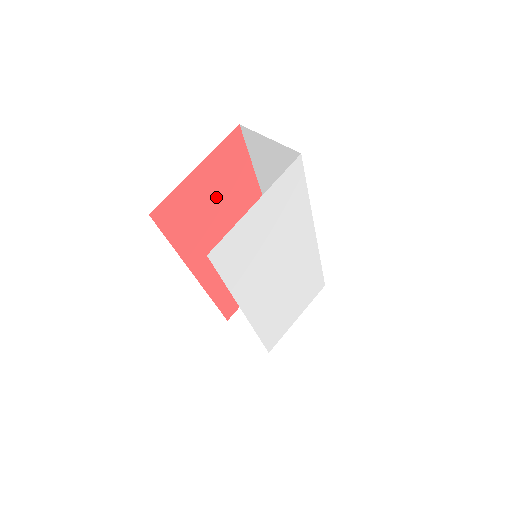
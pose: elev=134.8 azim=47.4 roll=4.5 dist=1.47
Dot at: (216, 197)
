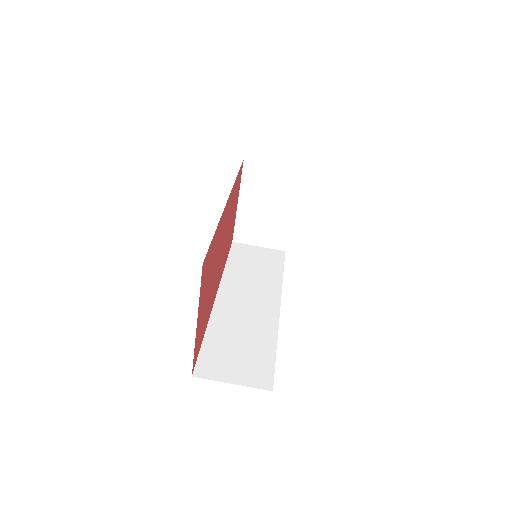
Dot at: (208, 285)
